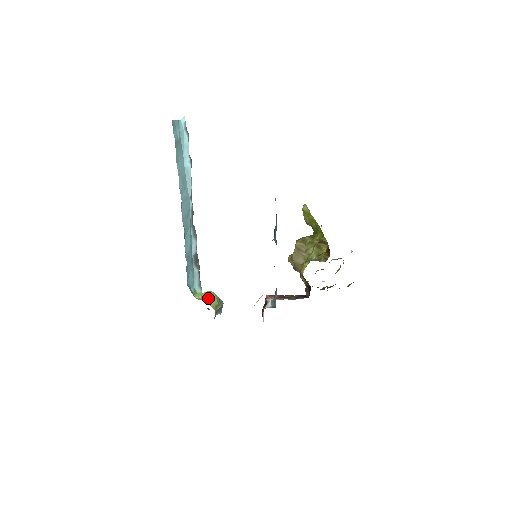
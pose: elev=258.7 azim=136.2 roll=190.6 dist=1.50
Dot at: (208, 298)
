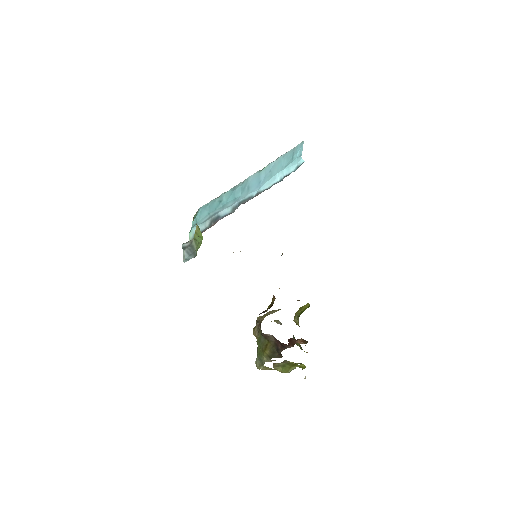
Dot at: (198, 231)
